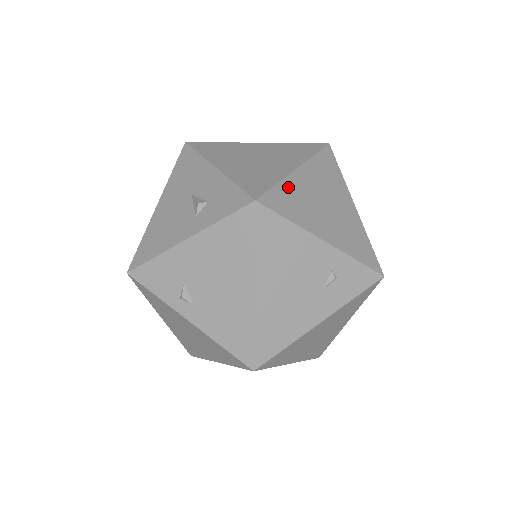
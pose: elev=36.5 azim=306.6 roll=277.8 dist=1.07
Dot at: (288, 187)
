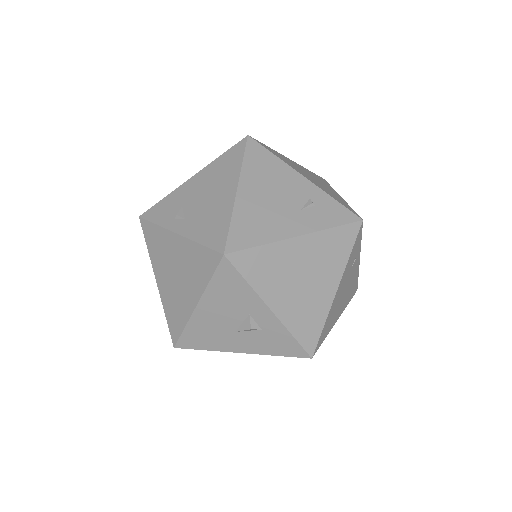
Dot at: (279, 154)
